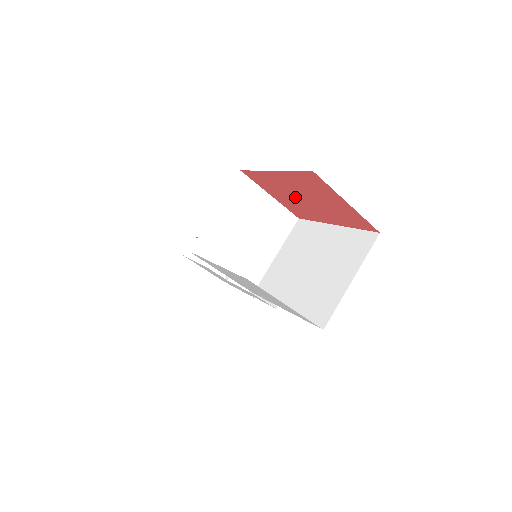
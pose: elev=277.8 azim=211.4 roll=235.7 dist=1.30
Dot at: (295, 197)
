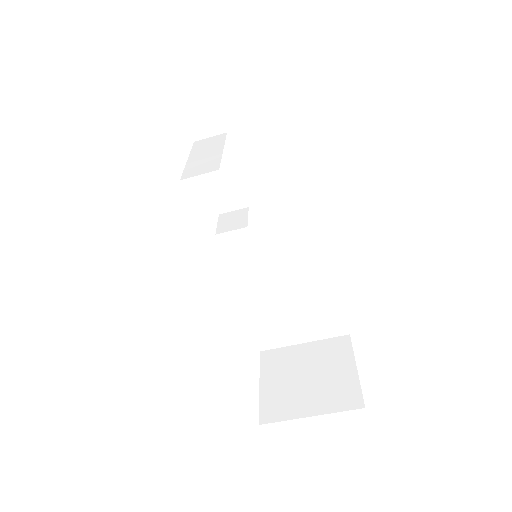
Dot at: occluded
